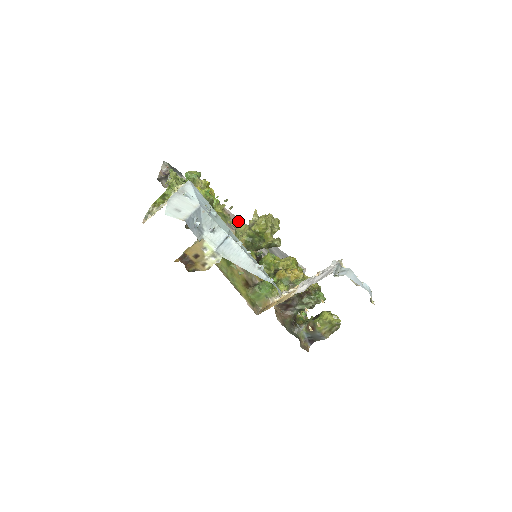
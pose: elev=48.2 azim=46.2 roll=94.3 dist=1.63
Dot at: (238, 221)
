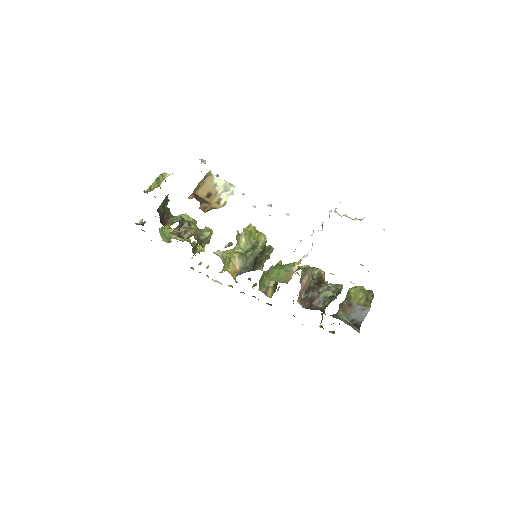
Dot at: occluded
